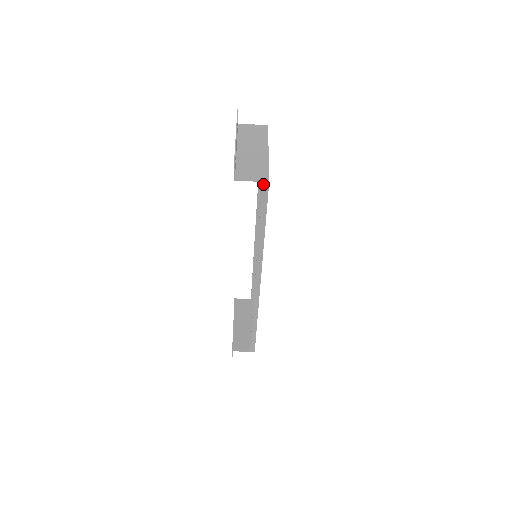
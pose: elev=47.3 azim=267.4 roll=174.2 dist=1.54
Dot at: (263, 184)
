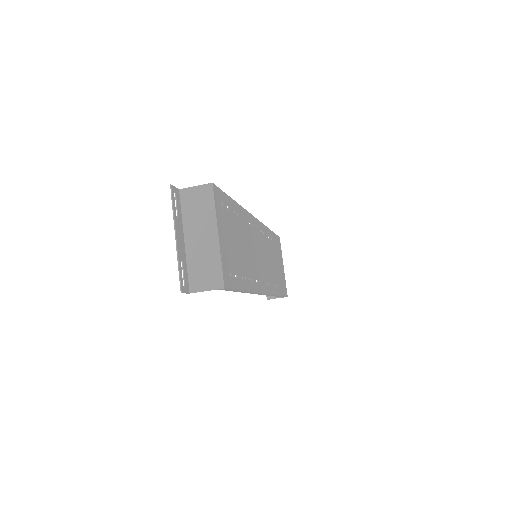
Dot at: (220, 289)
